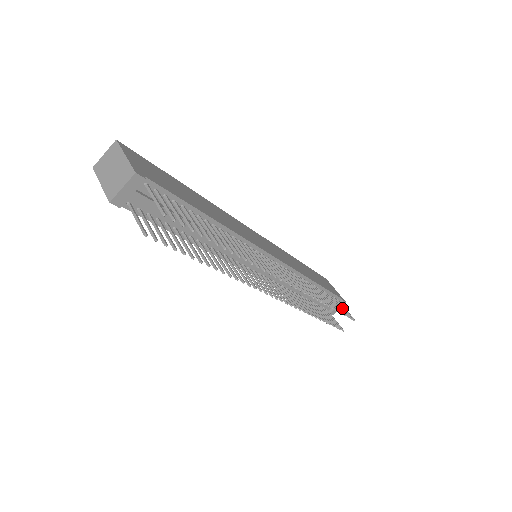
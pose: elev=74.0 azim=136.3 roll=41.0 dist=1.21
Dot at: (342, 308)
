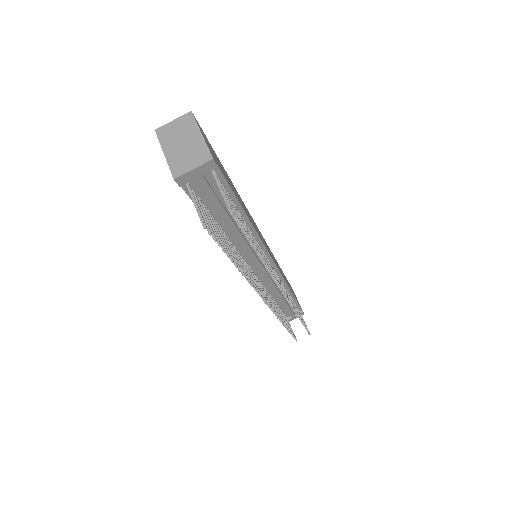
Dot at: occluded
